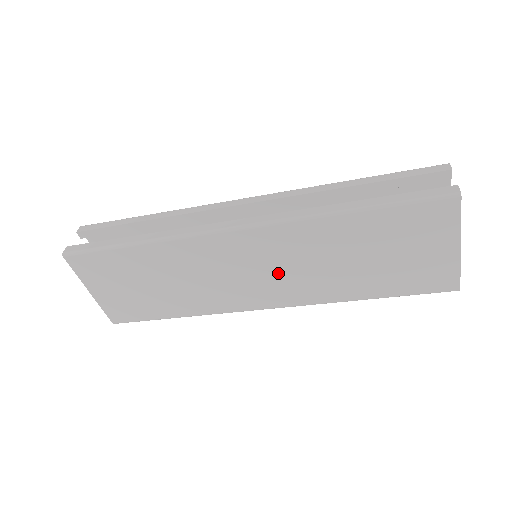
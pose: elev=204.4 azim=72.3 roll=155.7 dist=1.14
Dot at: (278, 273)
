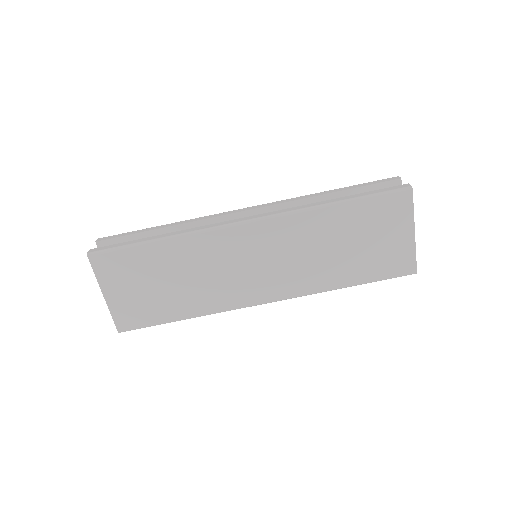
Dot at: (278, 264)
